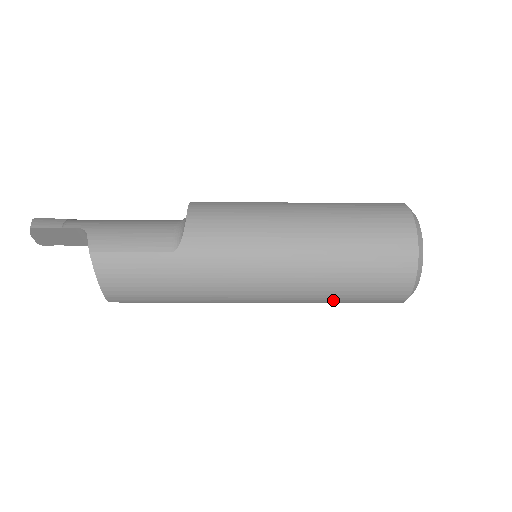
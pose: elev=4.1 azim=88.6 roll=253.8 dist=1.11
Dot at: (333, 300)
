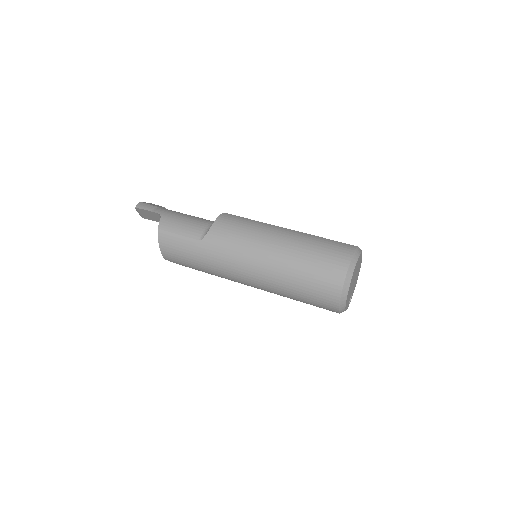
Dot at: (291, 297)
